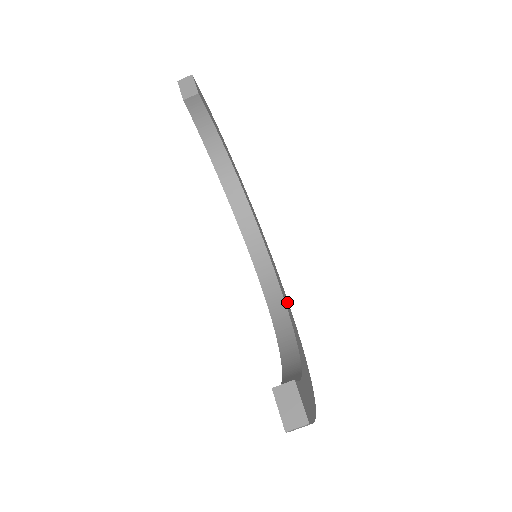
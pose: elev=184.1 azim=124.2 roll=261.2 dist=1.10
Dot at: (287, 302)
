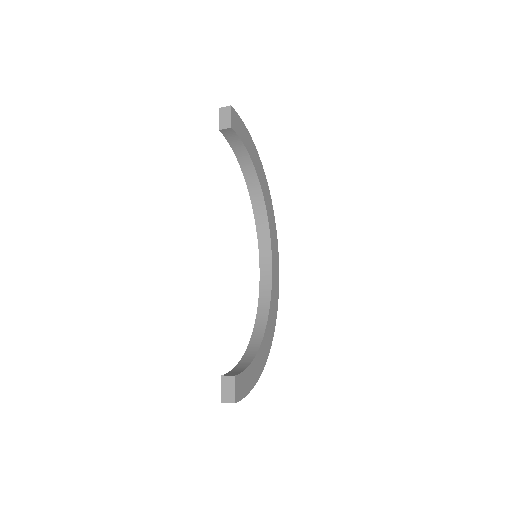
Dot at: (277, 287)
